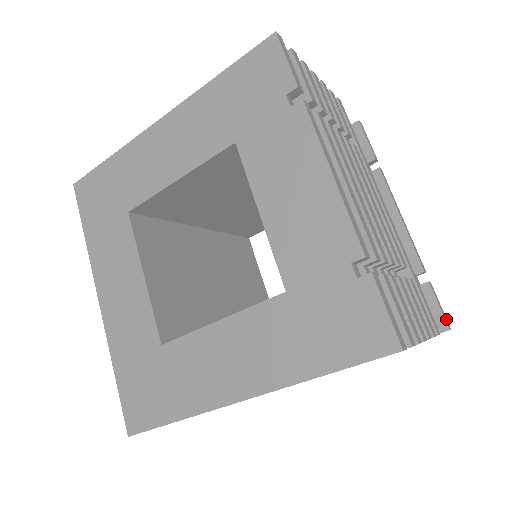
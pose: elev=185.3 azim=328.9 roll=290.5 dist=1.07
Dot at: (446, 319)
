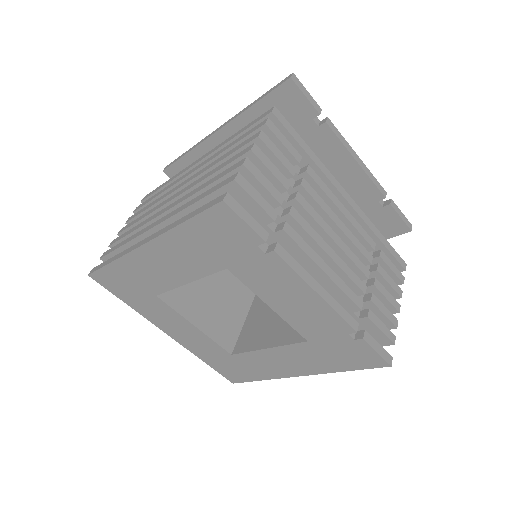
Dot at: (408, 222)
